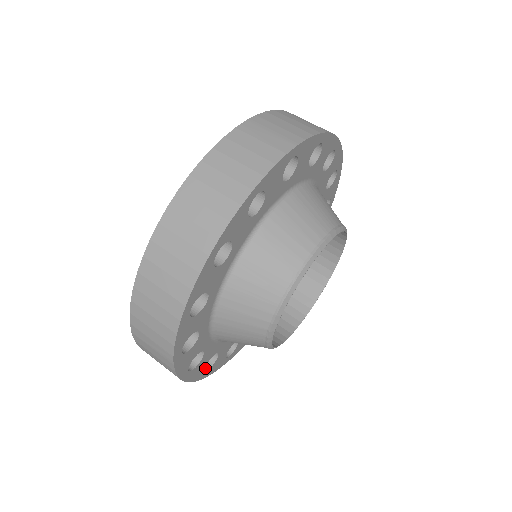
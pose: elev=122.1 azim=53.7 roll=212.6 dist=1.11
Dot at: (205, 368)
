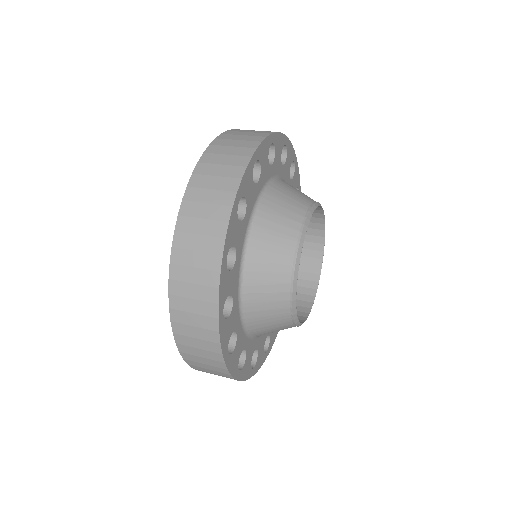
Dot at: occluded
